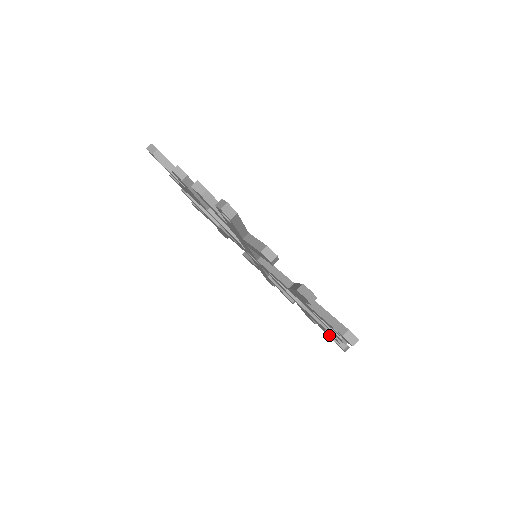
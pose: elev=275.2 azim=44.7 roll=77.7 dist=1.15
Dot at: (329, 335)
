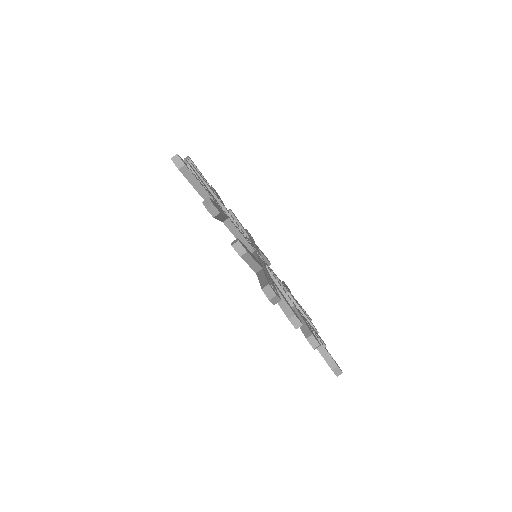
Dot at: (317, 349)
